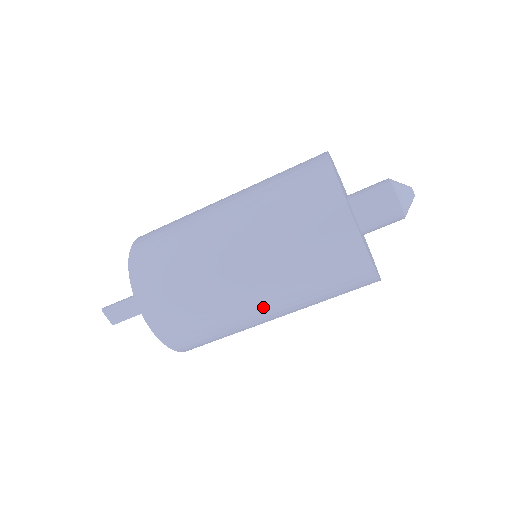
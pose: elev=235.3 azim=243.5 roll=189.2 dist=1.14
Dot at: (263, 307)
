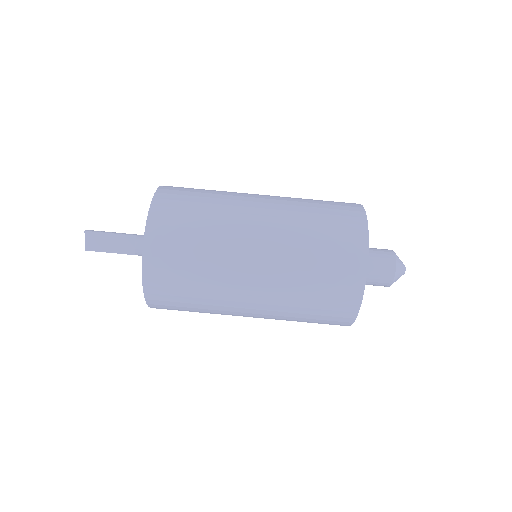
Dot at: (253, 298)
